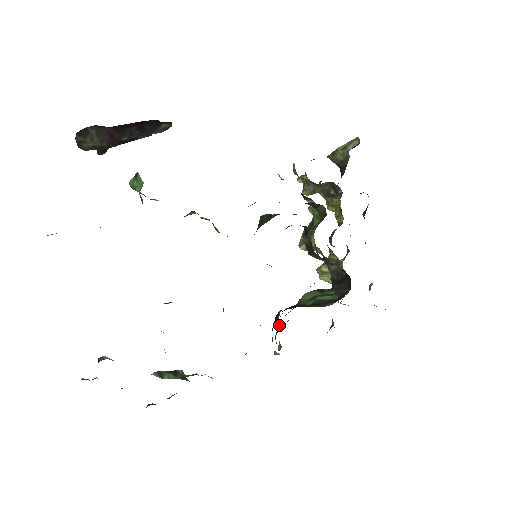
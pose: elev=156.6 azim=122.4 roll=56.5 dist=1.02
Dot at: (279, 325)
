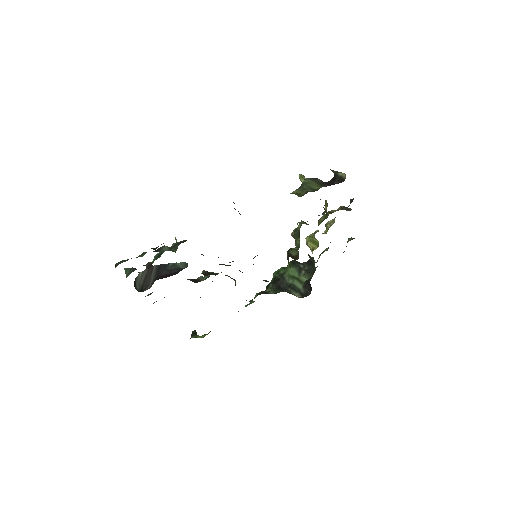
Dot at: occluded
